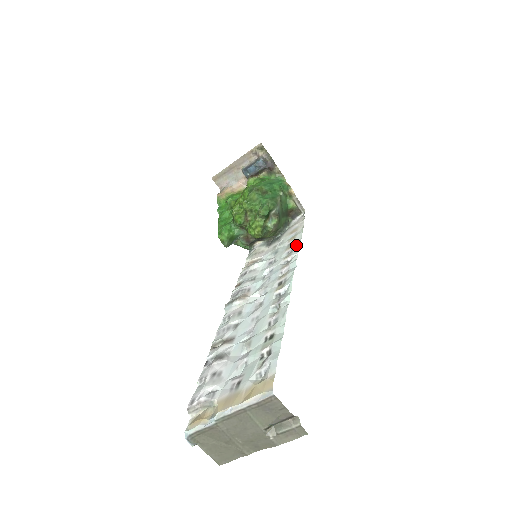
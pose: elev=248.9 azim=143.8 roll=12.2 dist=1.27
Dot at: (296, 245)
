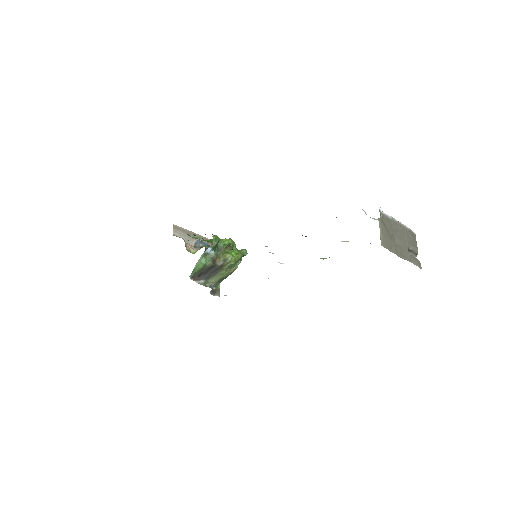
Dot at: occluded
